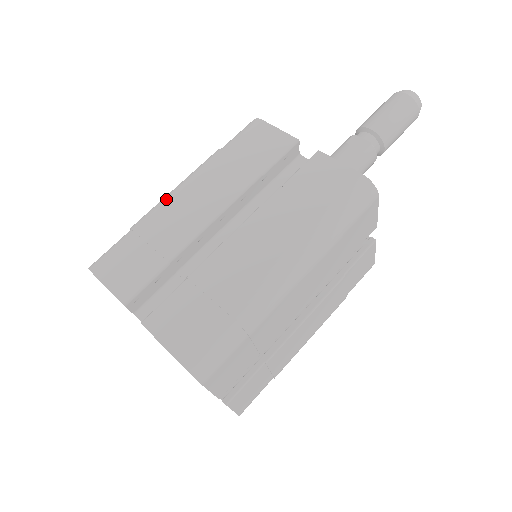
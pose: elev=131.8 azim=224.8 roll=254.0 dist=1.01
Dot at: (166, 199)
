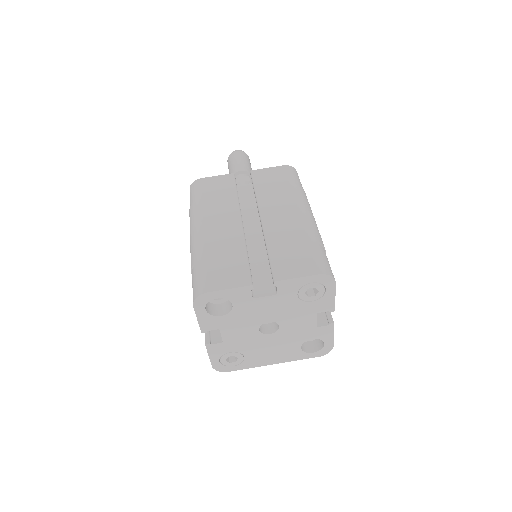
Dot at: (198, 236)
